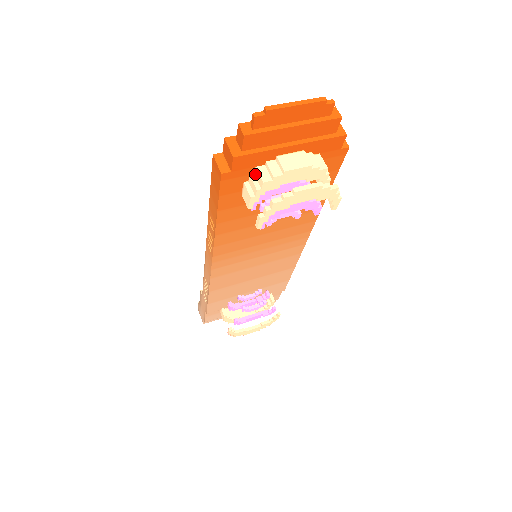
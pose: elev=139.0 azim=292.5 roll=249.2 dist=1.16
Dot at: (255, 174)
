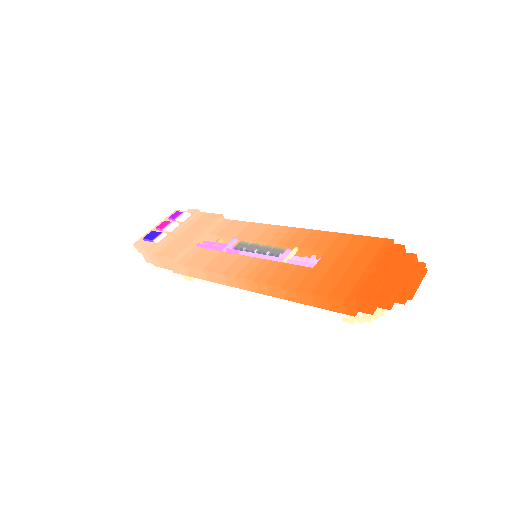
Dot at: occluded
